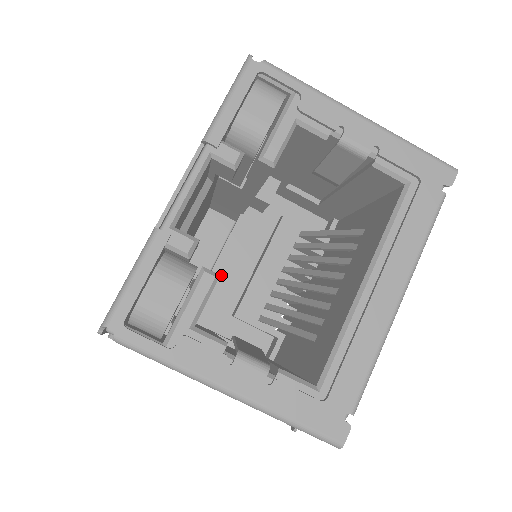
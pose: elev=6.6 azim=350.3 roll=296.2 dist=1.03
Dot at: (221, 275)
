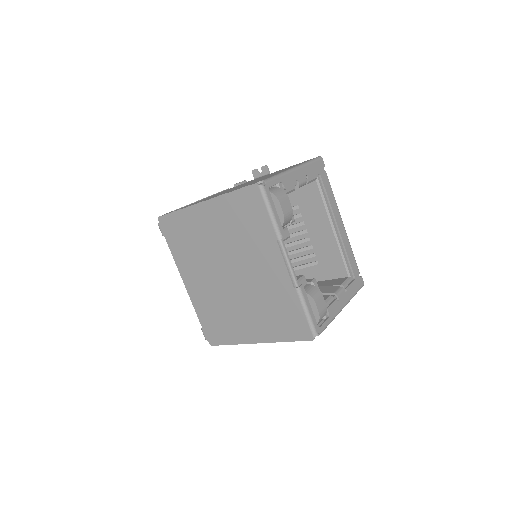
Dot at: occluded
